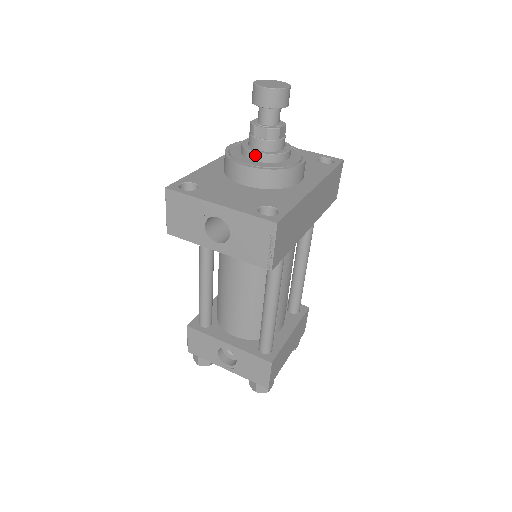
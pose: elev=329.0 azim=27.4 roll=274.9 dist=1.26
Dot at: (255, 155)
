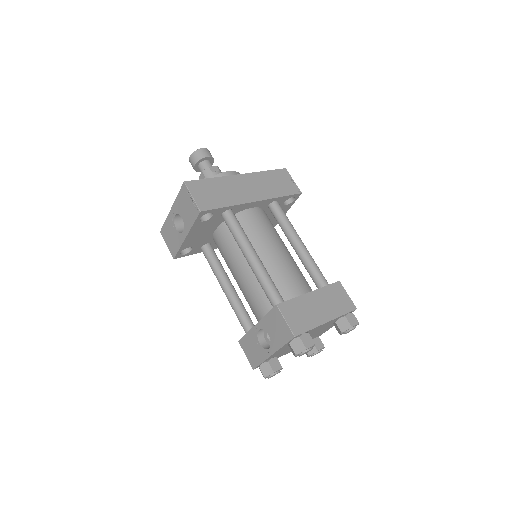
Dot at: occluded
